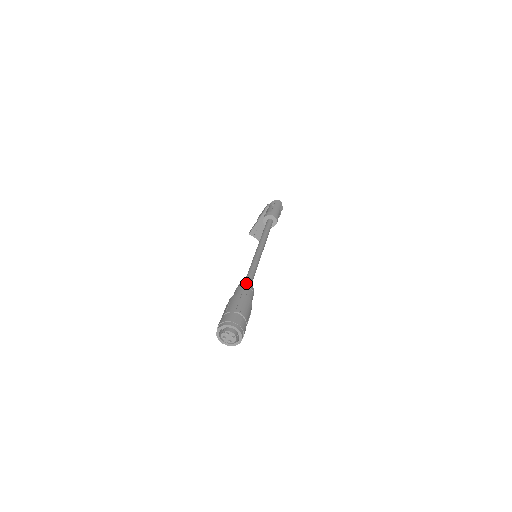
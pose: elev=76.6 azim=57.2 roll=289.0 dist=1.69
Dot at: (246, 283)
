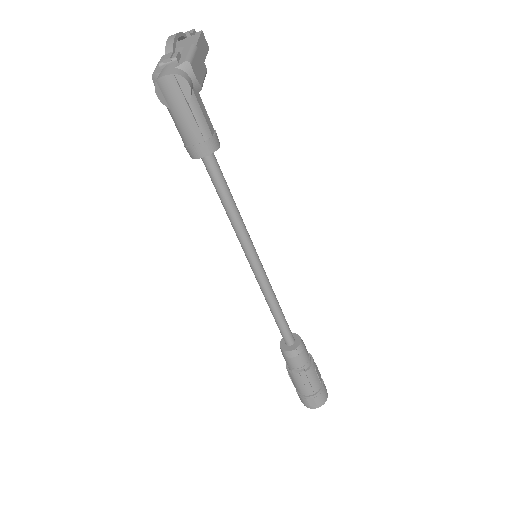
Dot at: (285, 353)
